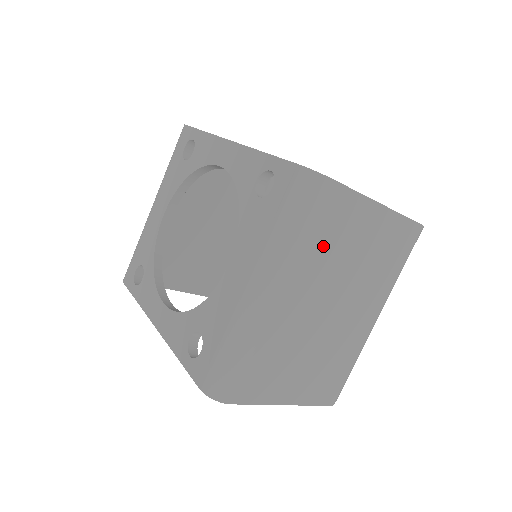
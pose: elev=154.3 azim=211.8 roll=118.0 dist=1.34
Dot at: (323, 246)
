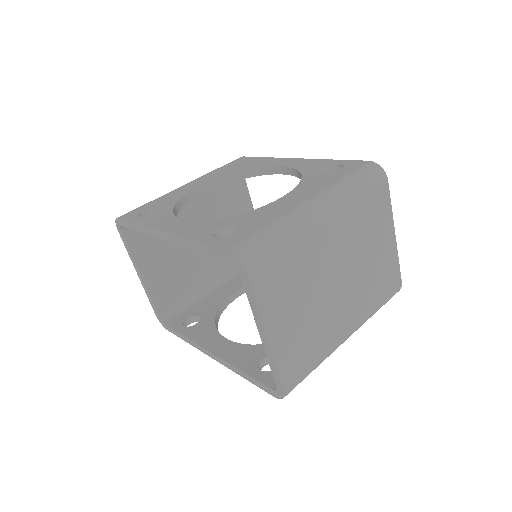
Dot at: (362, 219)
